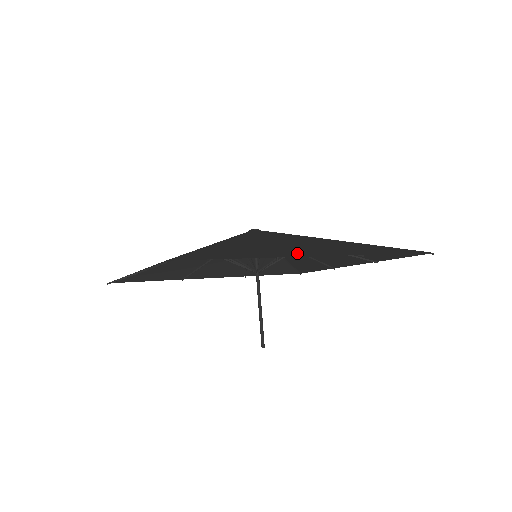
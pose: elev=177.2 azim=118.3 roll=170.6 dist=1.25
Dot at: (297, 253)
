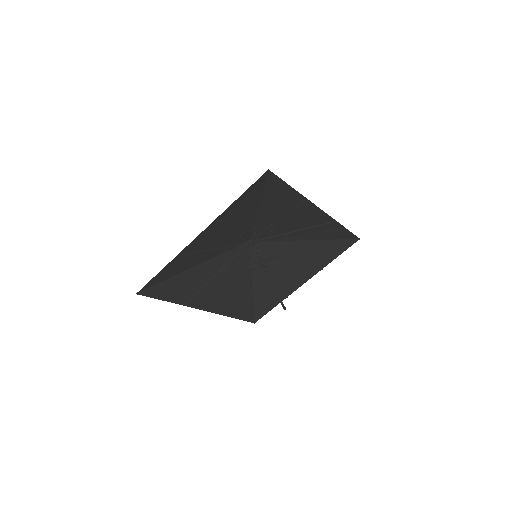
Dot at: (308, 209)
